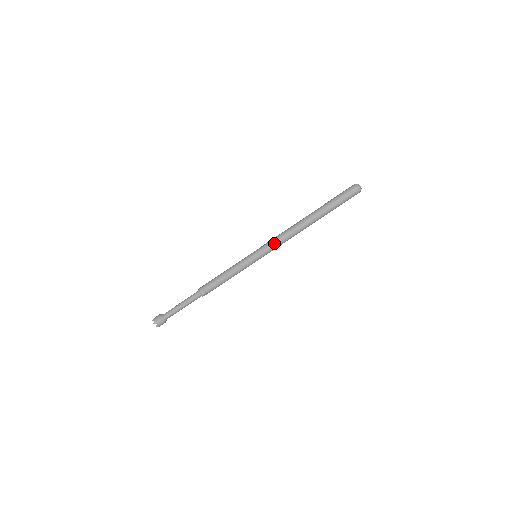
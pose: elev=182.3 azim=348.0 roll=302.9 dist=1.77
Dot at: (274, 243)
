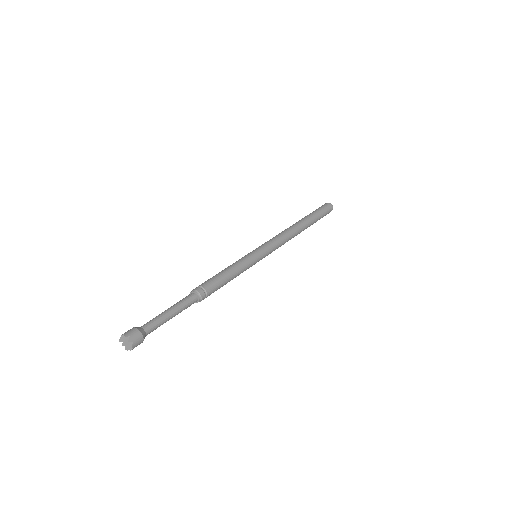
Dot at: (273, 240)
